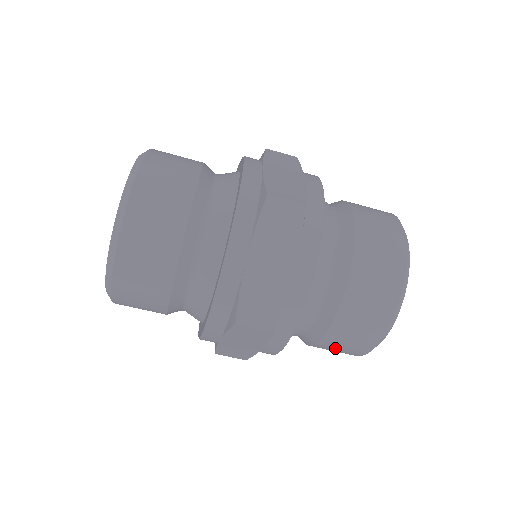
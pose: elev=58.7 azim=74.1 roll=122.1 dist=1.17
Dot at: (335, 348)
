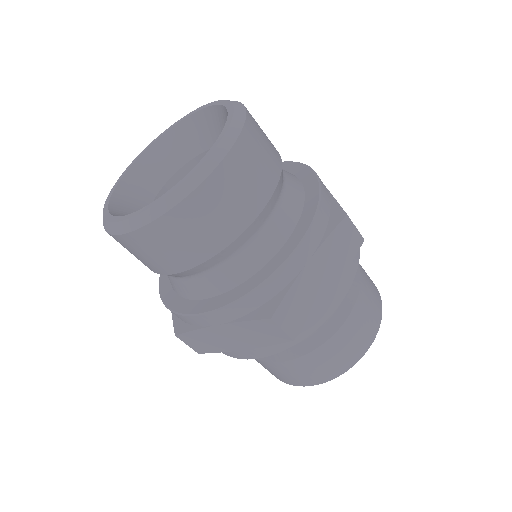
Dot at: (289, 372)
